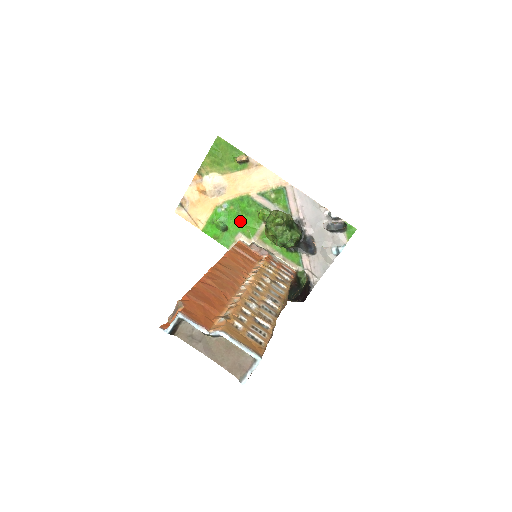
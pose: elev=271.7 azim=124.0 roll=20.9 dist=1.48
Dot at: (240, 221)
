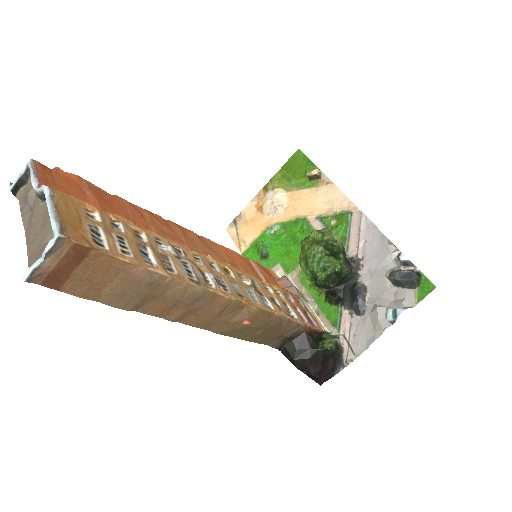
Dot at: (285, 249)
